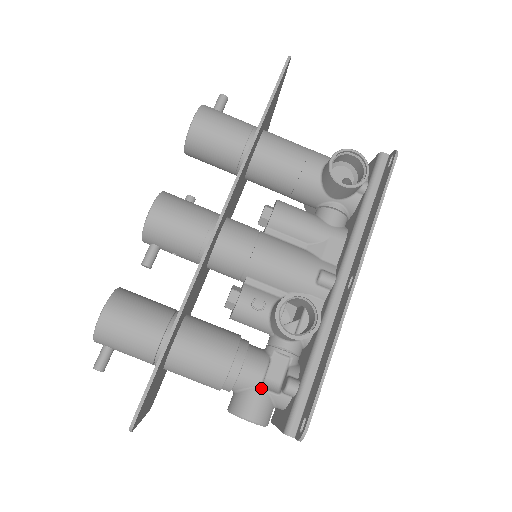
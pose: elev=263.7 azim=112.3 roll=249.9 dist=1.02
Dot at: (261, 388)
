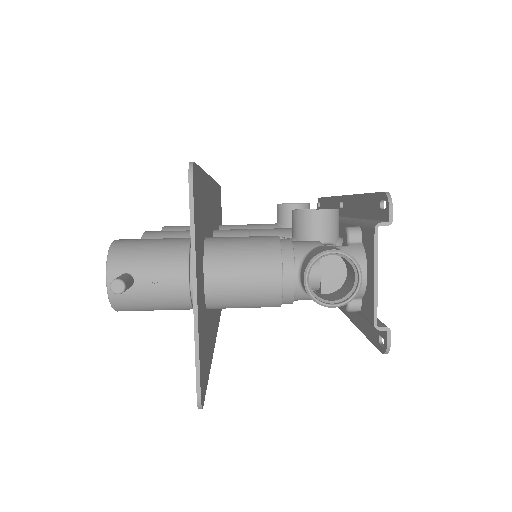
Dot at: (324, 246)
